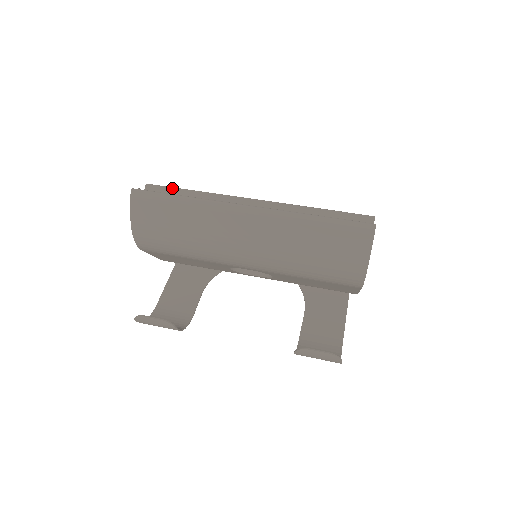
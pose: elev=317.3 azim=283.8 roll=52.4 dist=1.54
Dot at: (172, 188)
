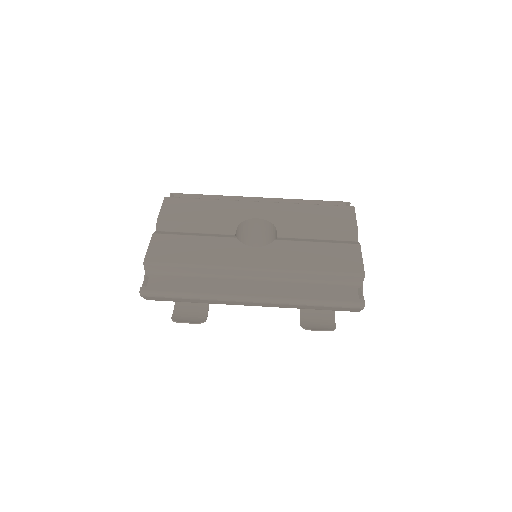
Dot at: (171, 266)
